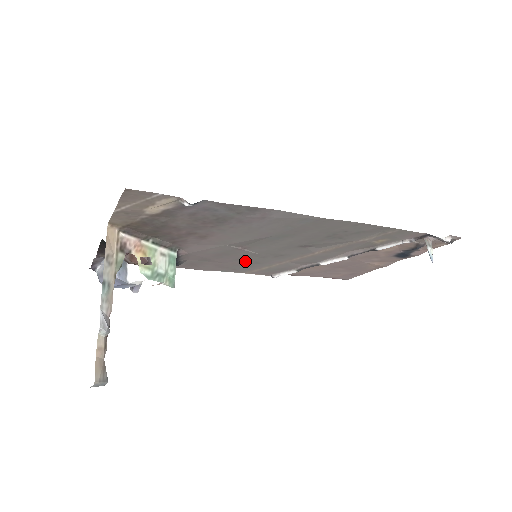
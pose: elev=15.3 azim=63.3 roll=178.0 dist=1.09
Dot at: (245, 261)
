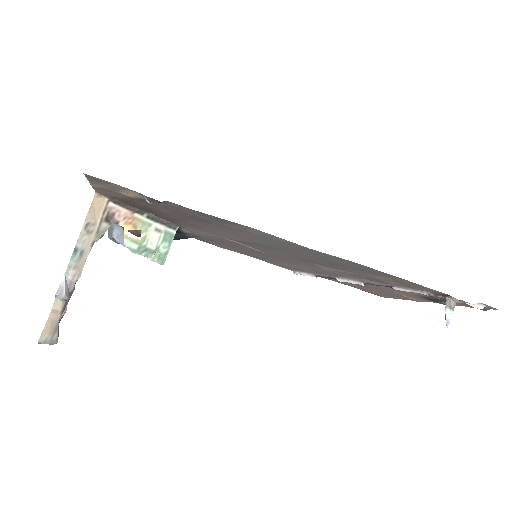
Dot at: (256, 253)
